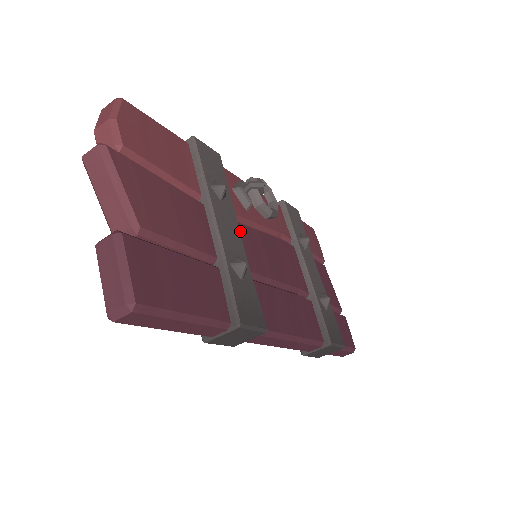
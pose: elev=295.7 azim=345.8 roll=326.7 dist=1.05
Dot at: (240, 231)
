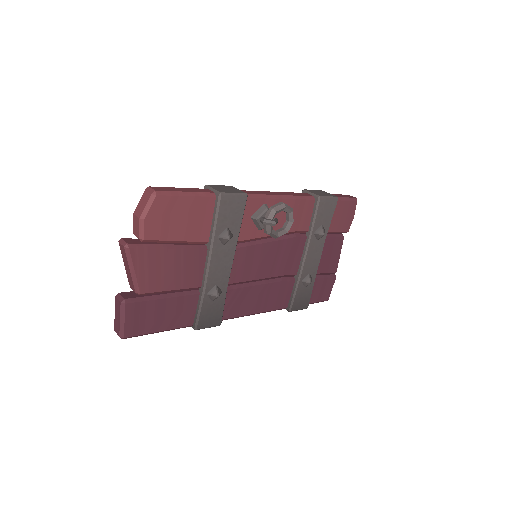
Dot at: (239, 254)
